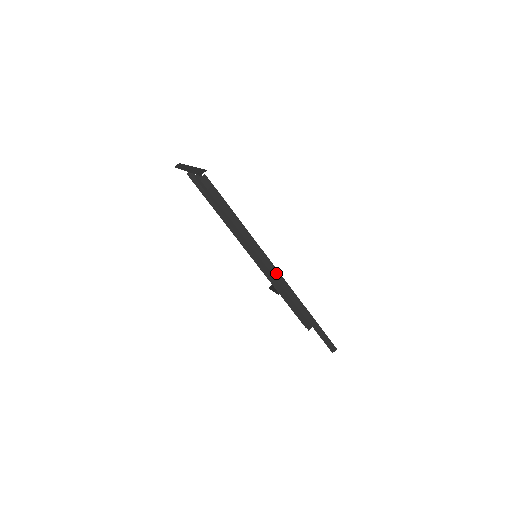
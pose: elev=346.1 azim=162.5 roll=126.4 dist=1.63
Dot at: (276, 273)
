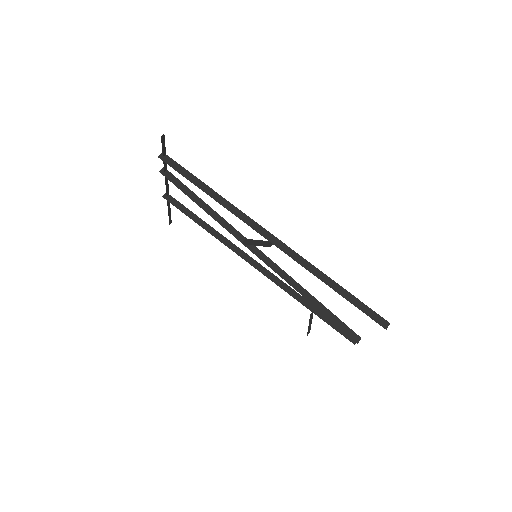
Dot at: (272, 238)
